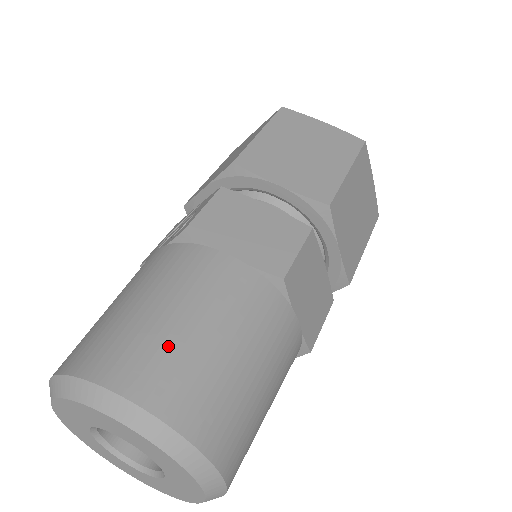
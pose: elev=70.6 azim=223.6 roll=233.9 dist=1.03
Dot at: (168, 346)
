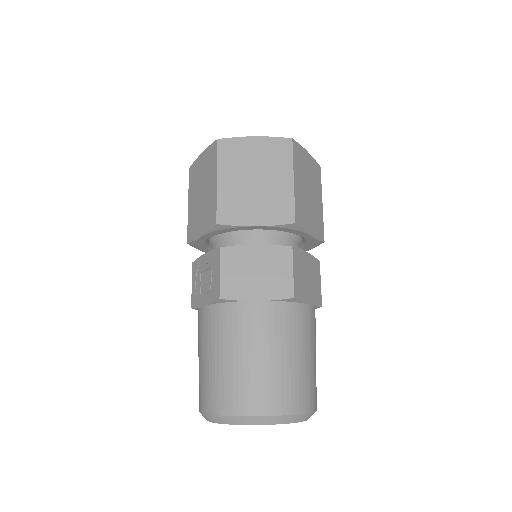
Dot at: (258, 378)
